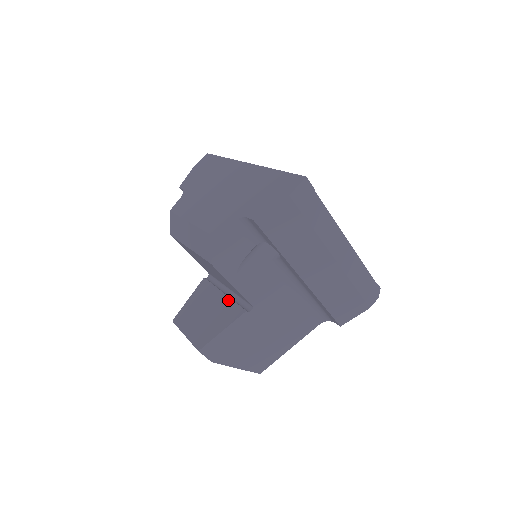
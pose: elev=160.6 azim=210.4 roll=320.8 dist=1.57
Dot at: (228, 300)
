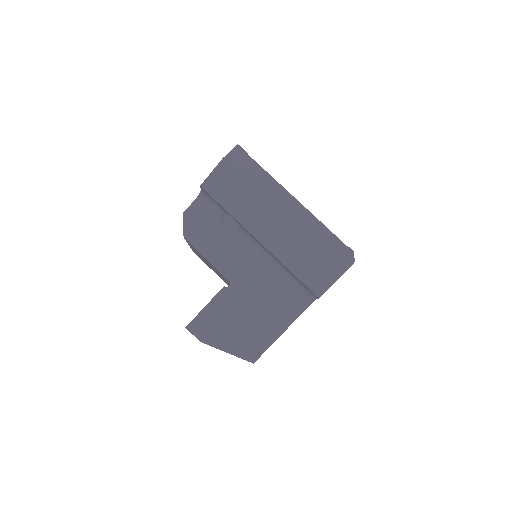
Dot at: occluded
